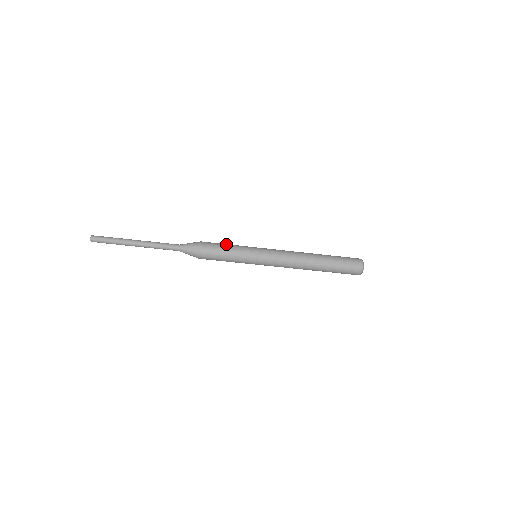
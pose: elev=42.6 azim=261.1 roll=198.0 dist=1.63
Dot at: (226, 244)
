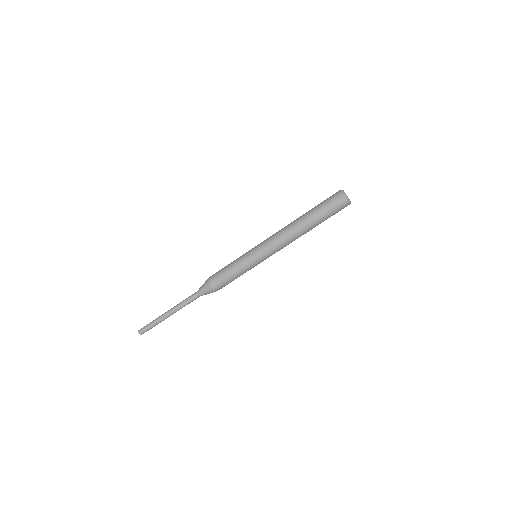
Dot at: occluded
